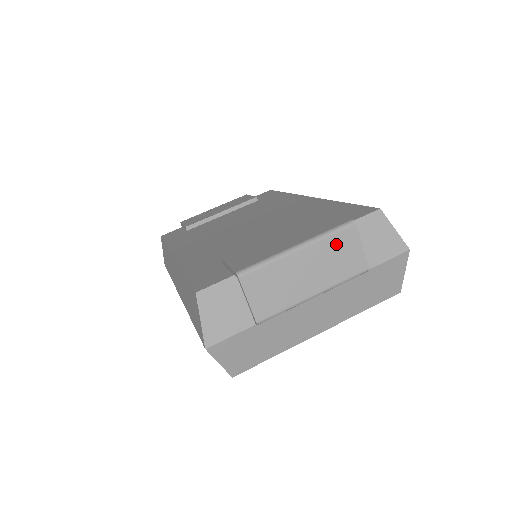
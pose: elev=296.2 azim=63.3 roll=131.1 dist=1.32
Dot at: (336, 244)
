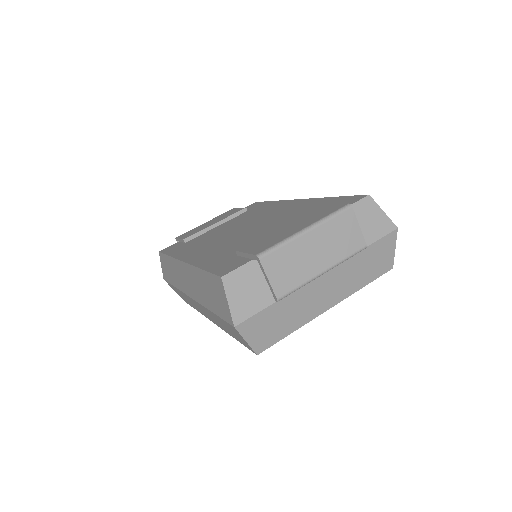
Dot at: (338, 225)
